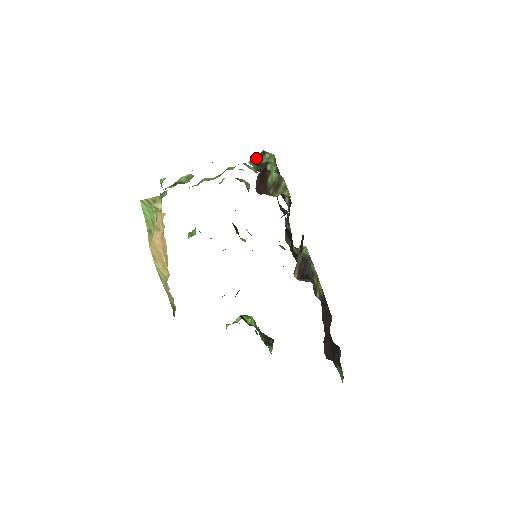
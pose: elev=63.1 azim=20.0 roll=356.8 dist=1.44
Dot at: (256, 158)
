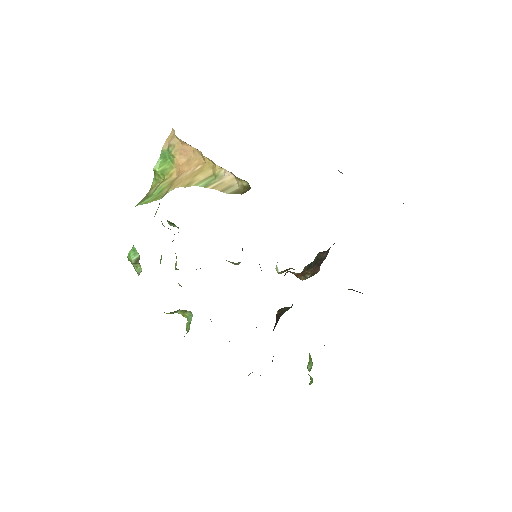
Dot at: occluded
